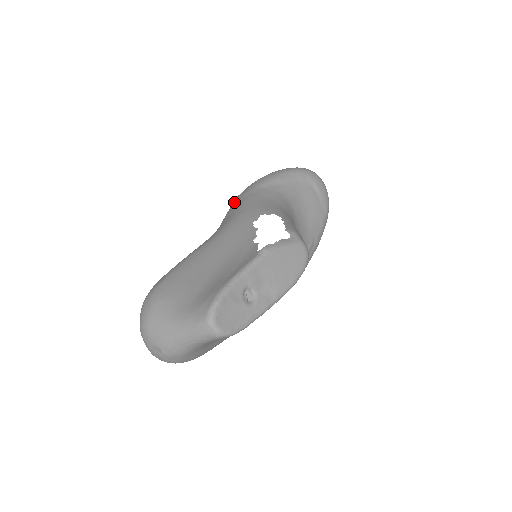
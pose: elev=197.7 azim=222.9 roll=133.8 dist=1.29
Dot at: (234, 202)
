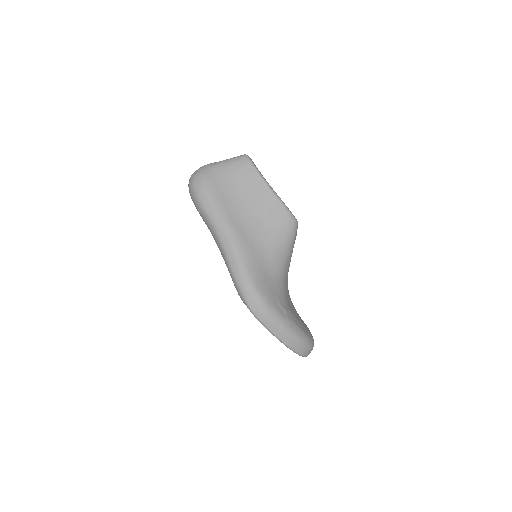
Dot at: occluded
